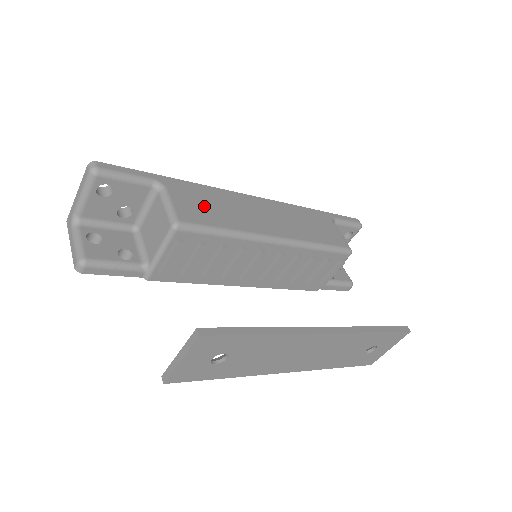
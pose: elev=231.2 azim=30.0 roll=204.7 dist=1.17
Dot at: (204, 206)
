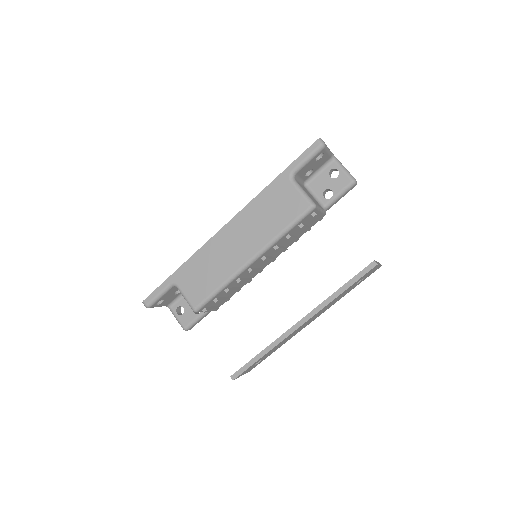
Dot at: (200, 279)
